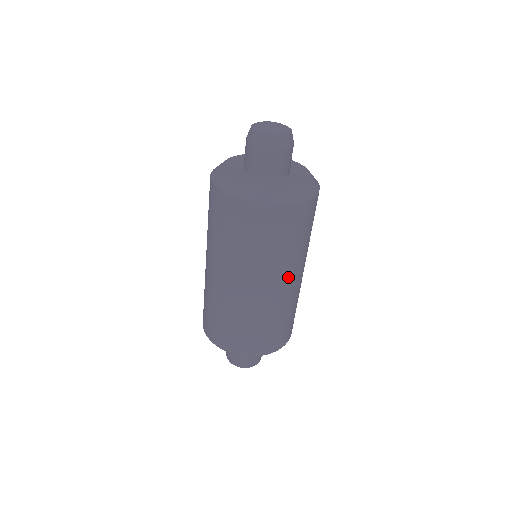
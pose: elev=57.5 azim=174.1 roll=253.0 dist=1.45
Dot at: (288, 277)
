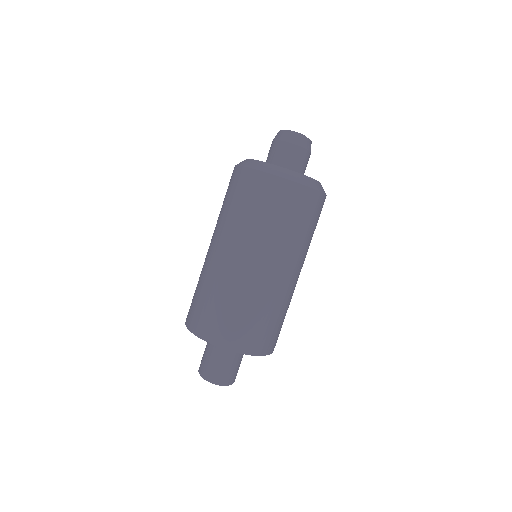
Dot at: (286, 265)
